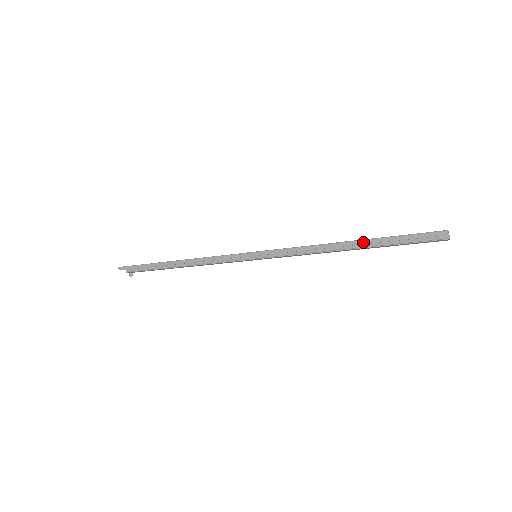
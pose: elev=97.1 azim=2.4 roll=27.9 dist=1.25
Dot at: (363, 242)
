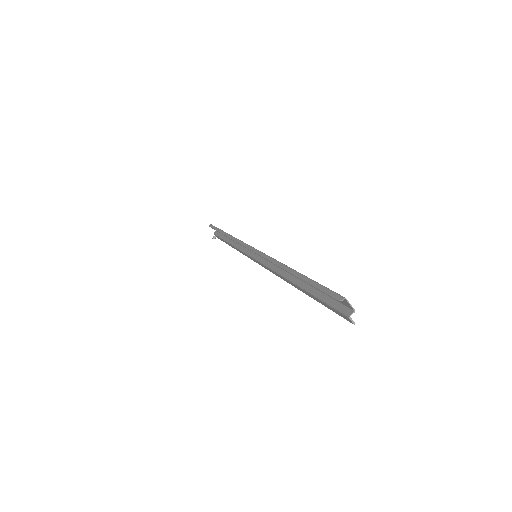
Dot at: (296, 274)
